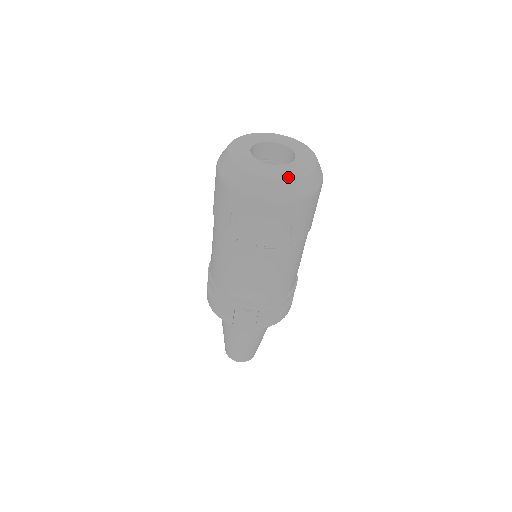
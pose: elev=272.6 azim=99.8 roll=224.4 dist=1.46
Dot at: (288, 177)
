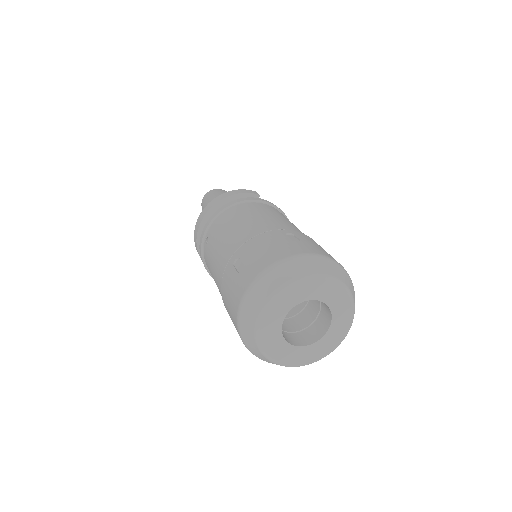
Dot at: (293, 366)
